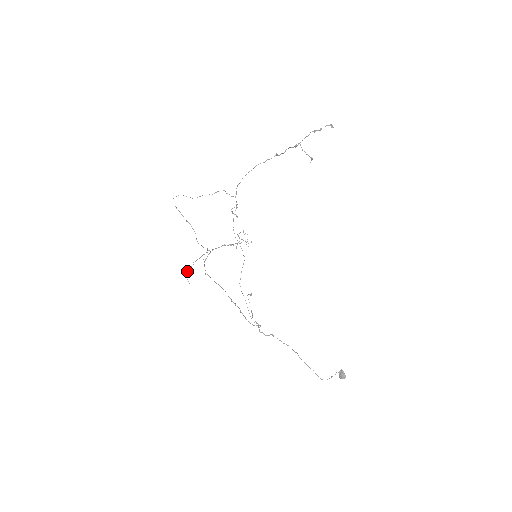
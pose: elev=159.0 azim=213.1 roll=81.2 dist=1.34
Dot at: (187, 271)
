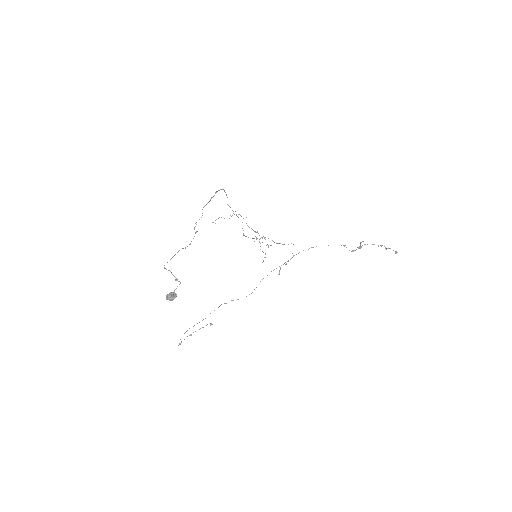
Dot at: occluded
